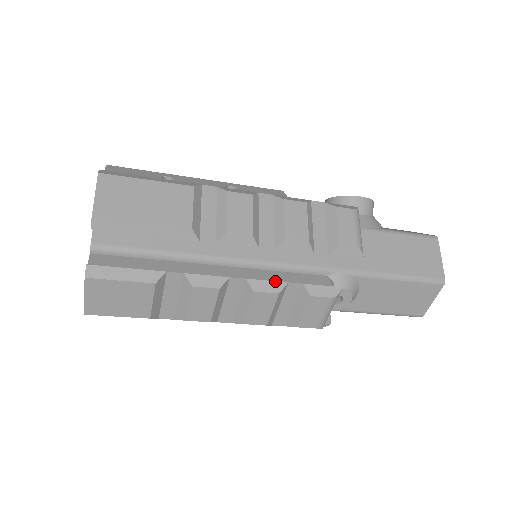
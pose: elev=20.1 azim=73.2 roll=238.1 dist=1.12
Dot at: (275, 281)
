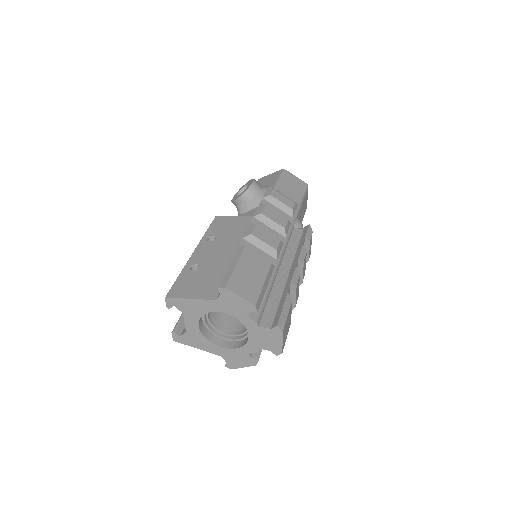
Dot at: (301, 249)
